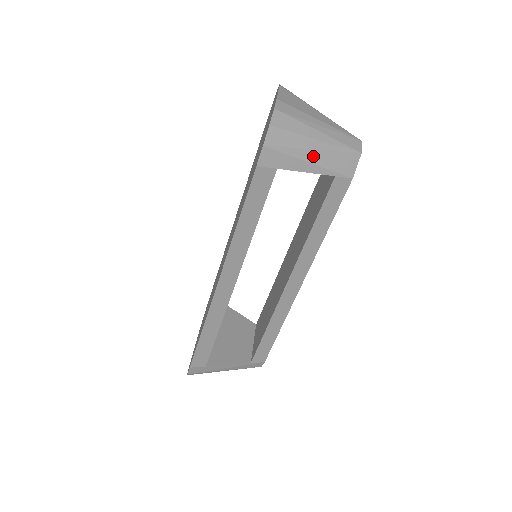
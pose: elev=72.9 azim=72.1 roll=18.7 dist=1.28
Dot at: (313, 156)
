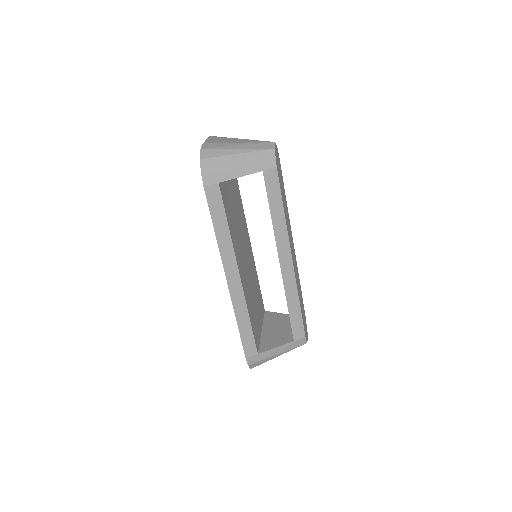
Dot at: (239, 165)
